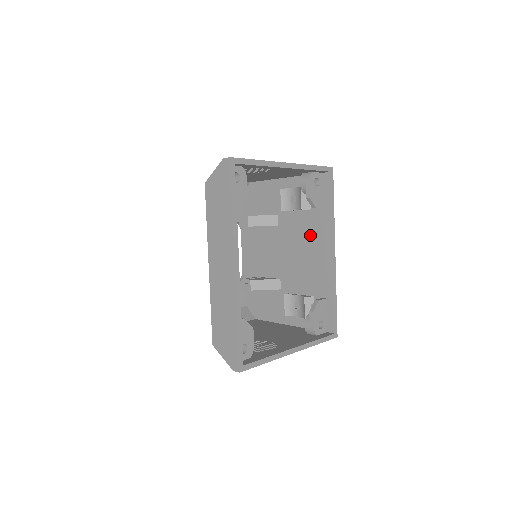
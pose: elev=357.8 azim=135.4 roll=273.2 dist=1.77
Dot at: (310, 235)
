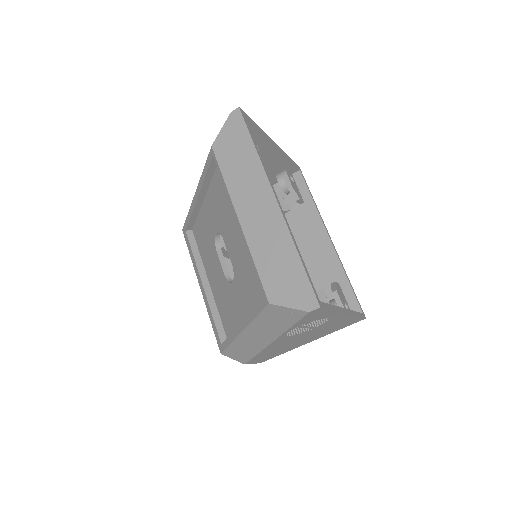
Dot at: (298, 233)
